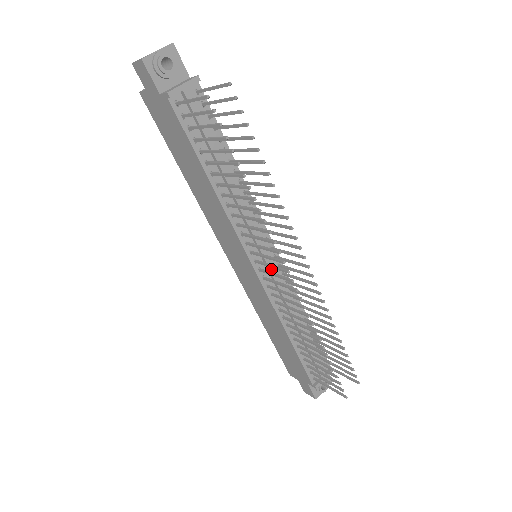
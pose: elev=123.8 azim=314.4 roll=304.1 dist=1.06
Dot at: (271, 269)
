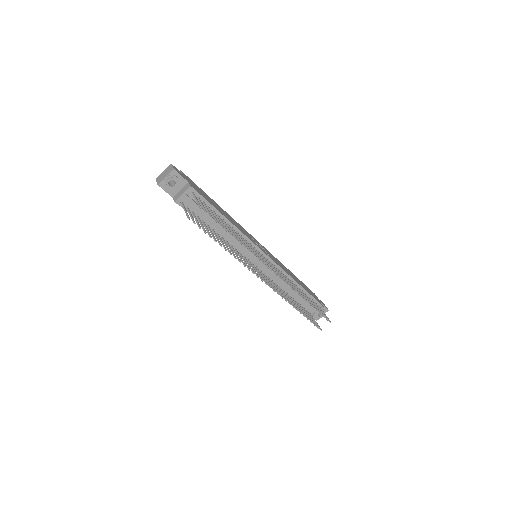
Dot at: (263, 266)
